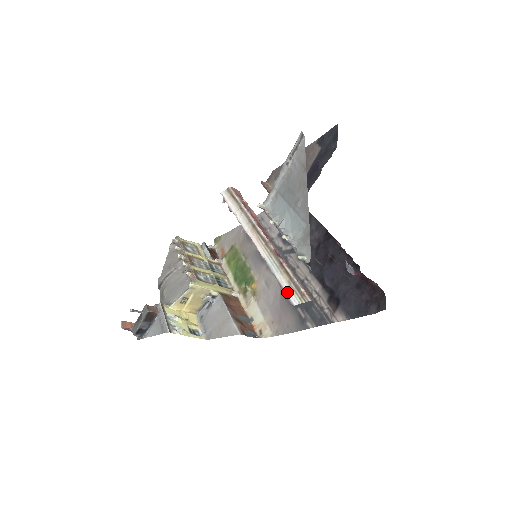
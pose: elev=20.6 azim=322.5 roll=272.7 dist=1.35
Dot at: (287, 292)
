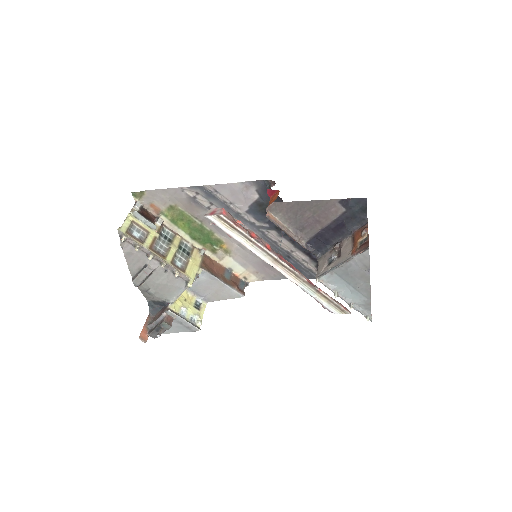
Dot at: (327, 307)
